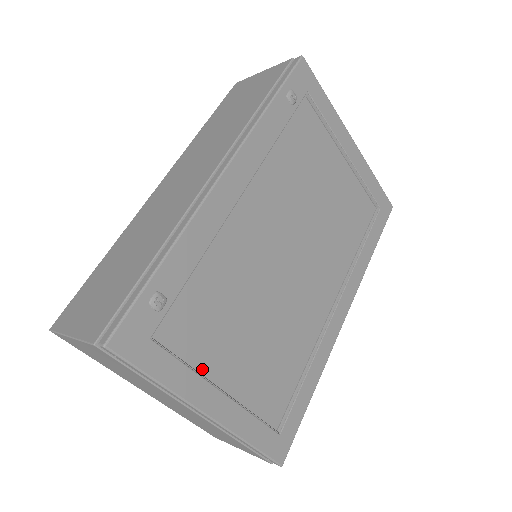
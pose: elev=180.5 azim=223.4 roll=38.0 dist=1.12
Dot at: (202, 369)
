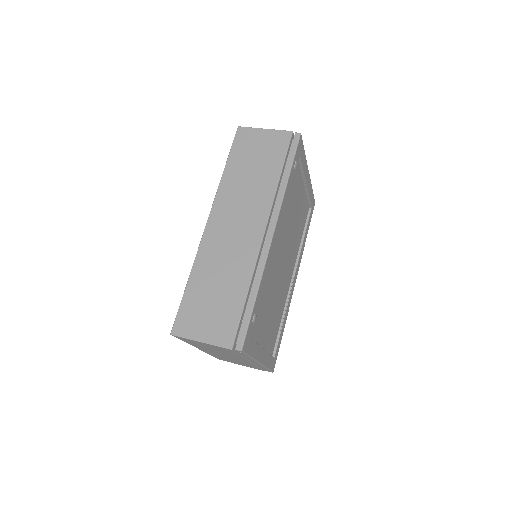
Dot at: (259, 341)
